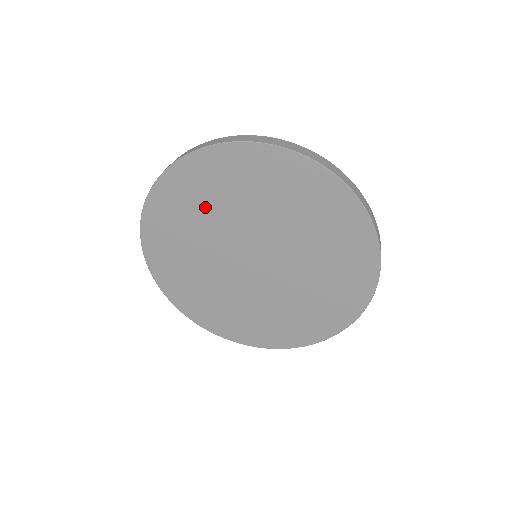
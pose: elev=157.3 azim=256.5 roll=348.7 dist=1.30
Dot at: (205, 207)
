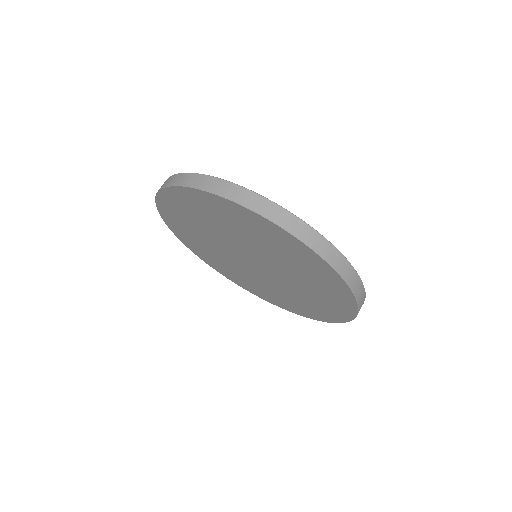
Dot at: (196, 223)
